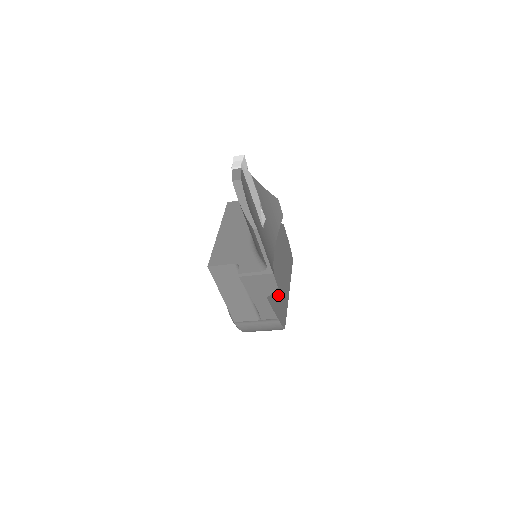
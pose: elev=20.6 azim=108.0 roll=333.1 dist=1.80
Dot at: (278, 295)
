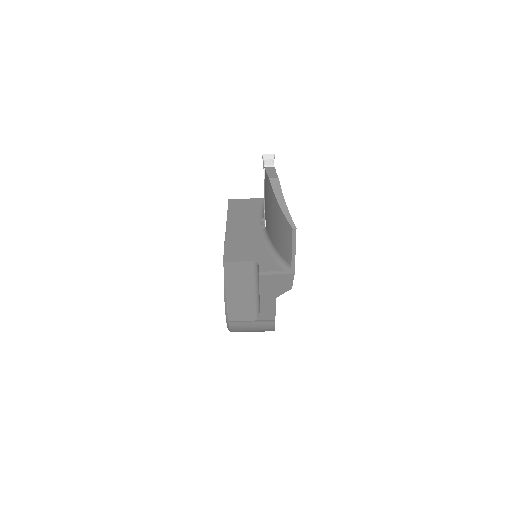
Dot at: occluded
